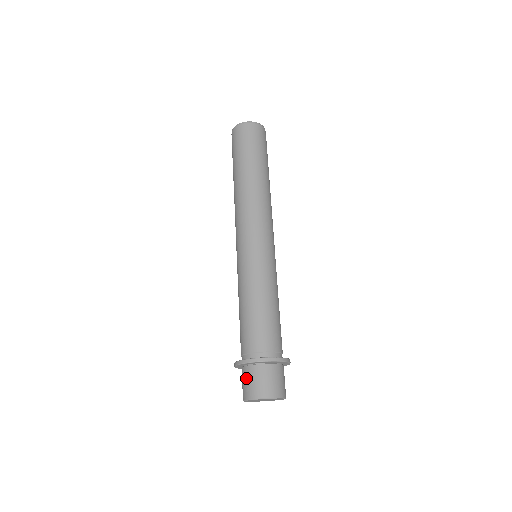
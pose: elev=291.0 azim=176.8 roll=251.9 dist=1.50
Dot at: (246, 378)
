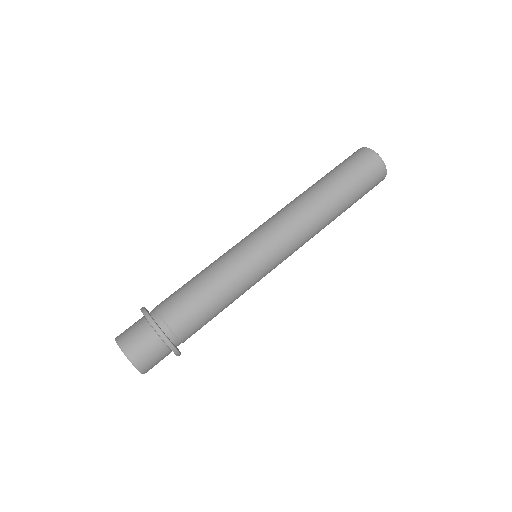
Dot at: (134, 323)
